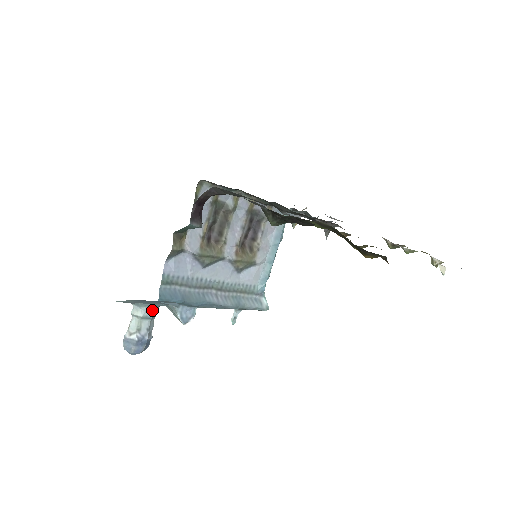
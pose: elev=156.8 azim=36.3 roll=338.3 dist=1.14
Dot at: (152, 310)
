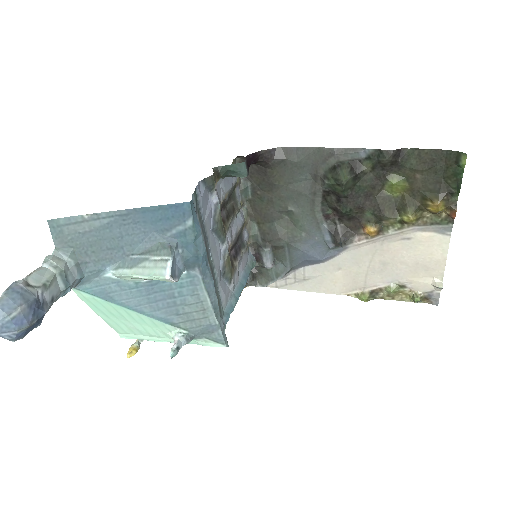
Dot at: (76, 275)
